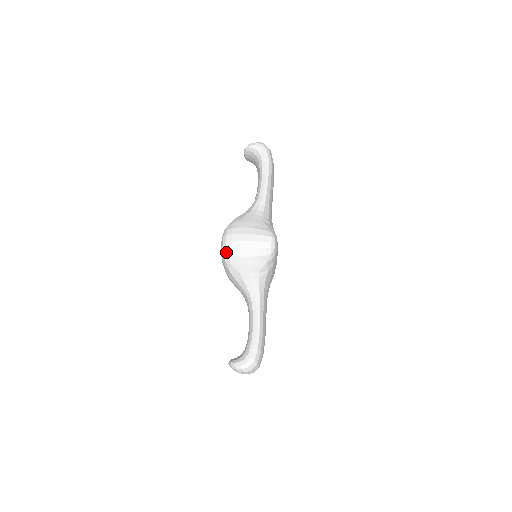
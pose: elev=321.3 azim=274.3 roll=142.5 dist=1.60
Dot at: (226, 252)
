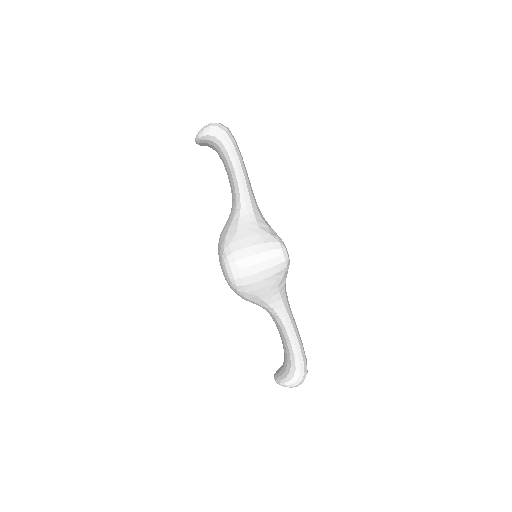
Dot at: (236, 283)
